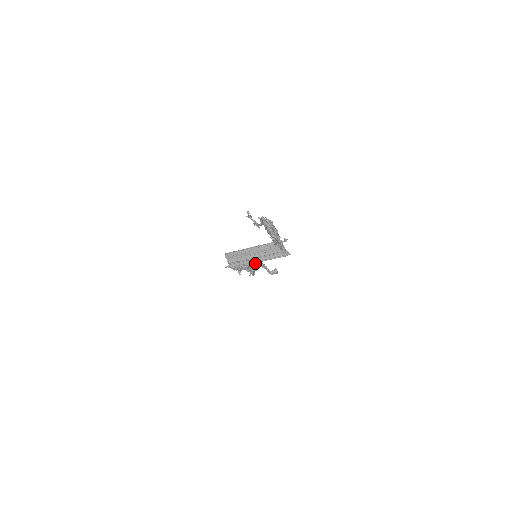
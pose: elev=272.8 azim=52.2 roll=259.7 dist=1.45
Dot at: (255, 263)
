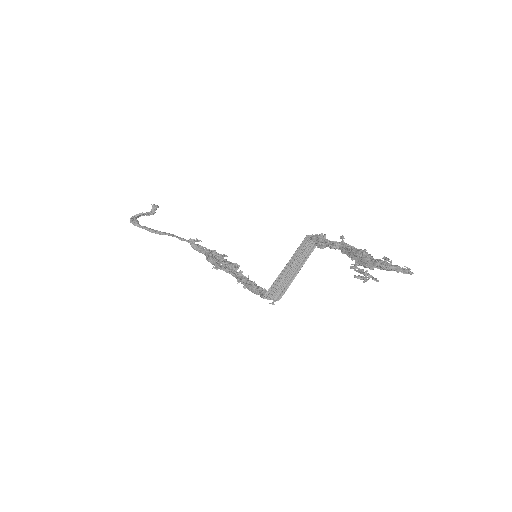
Dot at: (194, 242)
